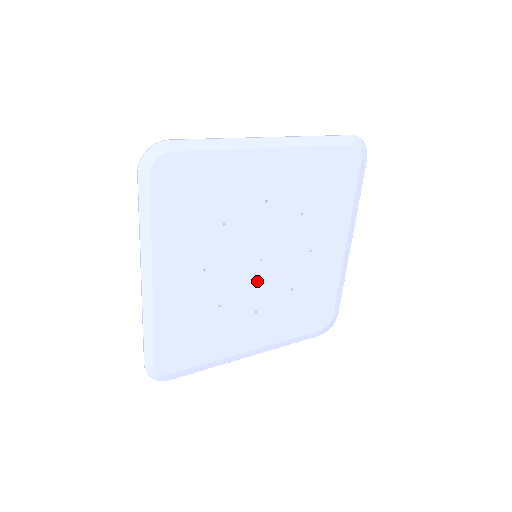
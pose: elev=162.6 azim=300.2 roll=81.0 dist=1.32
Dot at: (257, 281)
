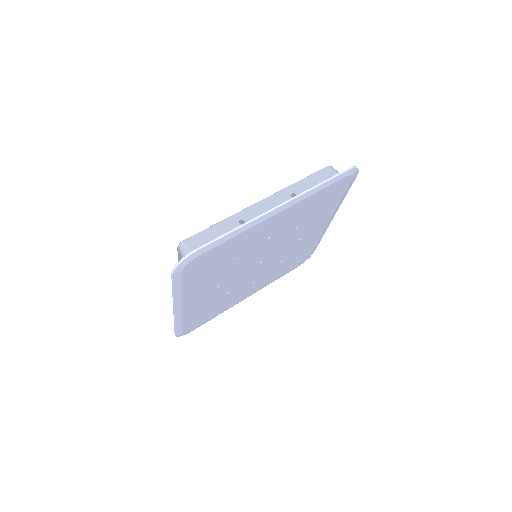
Dot at: (256, 271)
